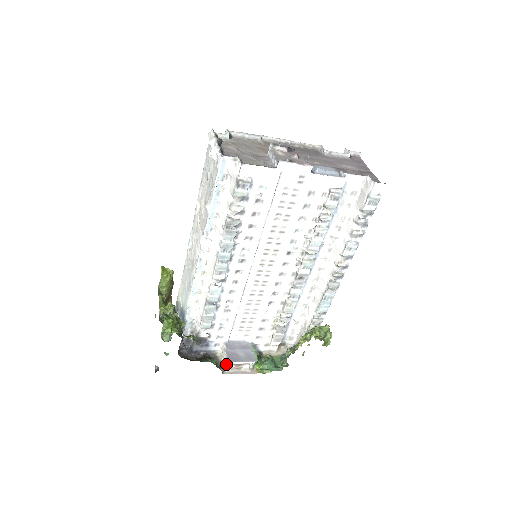
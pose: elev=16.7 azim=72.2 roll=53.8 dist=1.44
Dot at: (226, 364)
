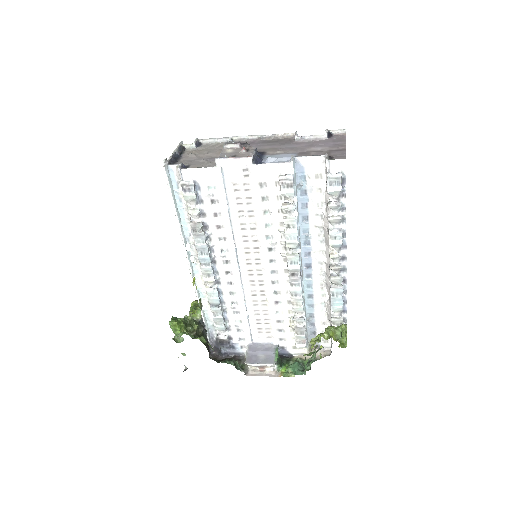
Dot at: (249, 366)
